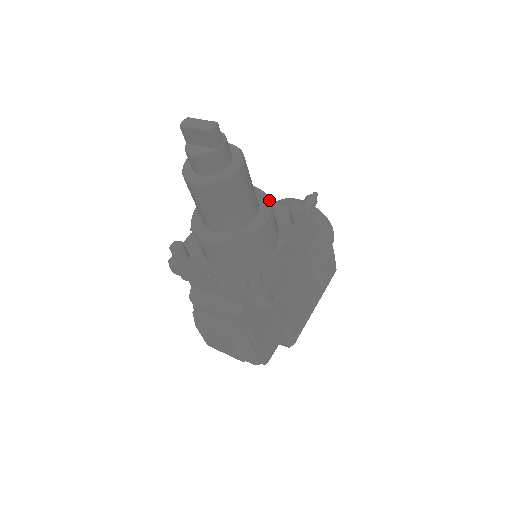
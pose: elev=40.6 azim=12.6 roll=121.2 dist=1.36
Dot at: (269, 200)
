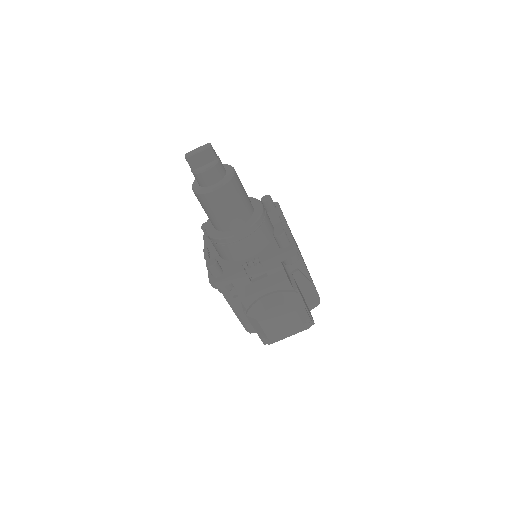
Dot at: (251, 197)
